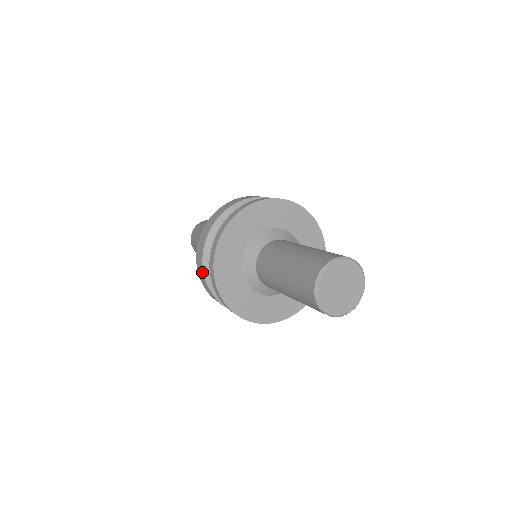
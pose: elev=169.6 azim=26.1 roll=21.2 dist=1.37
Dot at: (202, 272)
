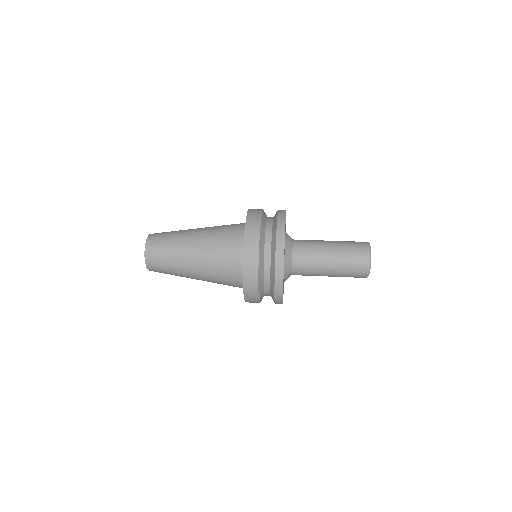
Dot at: (257, 239)
